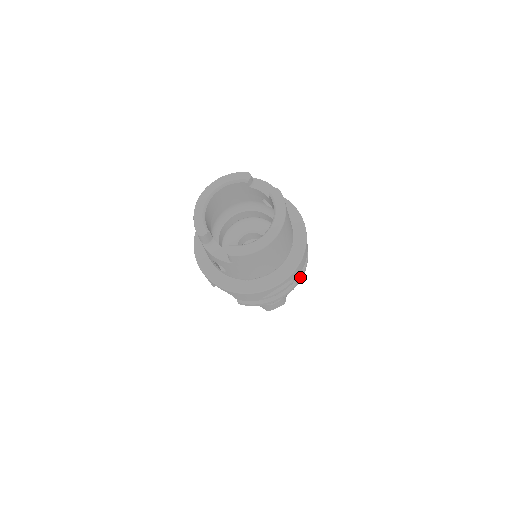
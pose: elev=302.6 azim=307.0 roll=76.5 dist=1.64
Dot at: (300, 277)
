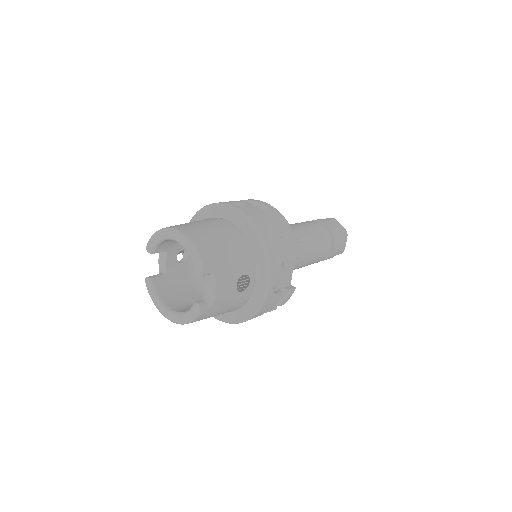
Dot at: occluded
